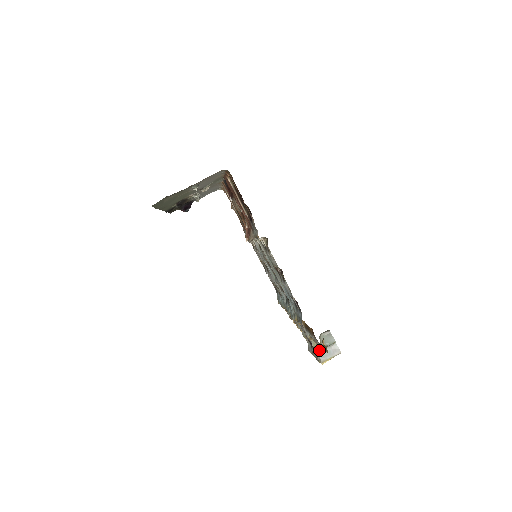
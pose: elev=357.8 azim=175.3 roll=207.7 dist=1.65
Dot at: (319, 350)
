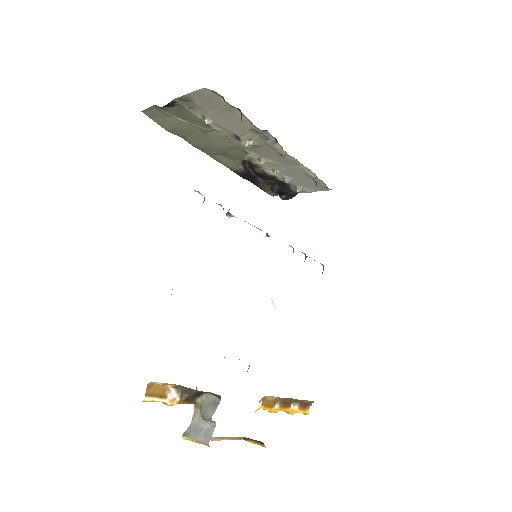
Dot at: (195, 414)
